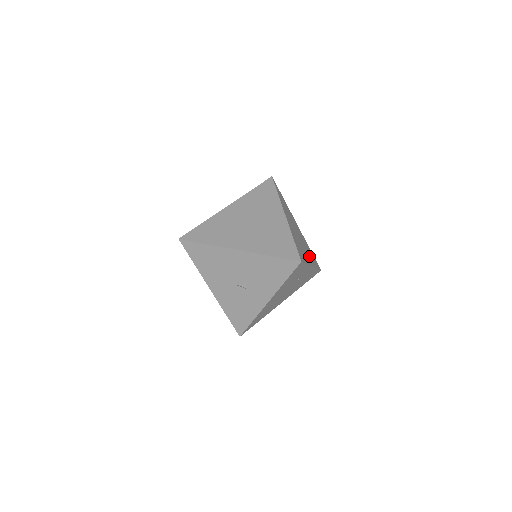
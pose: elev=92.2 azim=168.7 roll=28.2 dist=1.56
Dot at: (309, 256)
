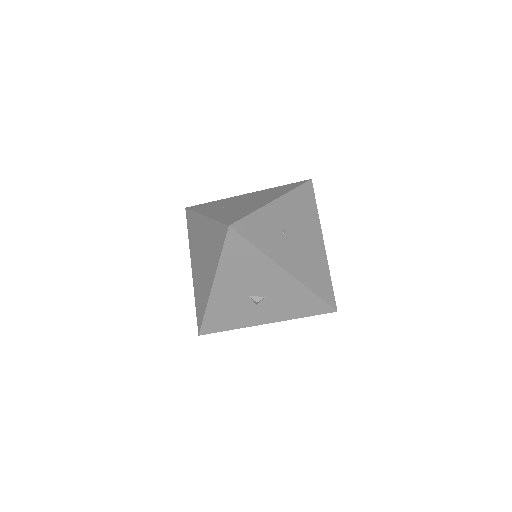
Dot at: occluded
